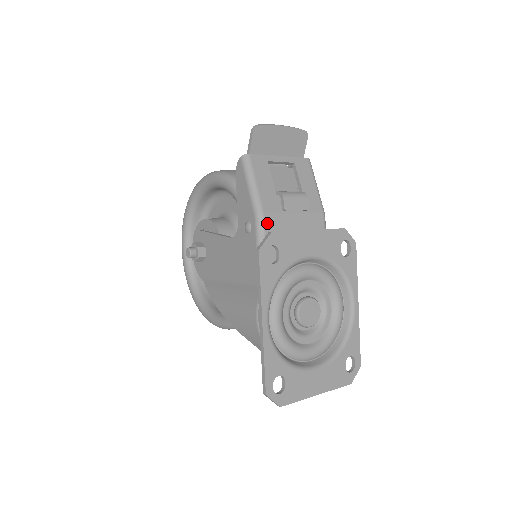
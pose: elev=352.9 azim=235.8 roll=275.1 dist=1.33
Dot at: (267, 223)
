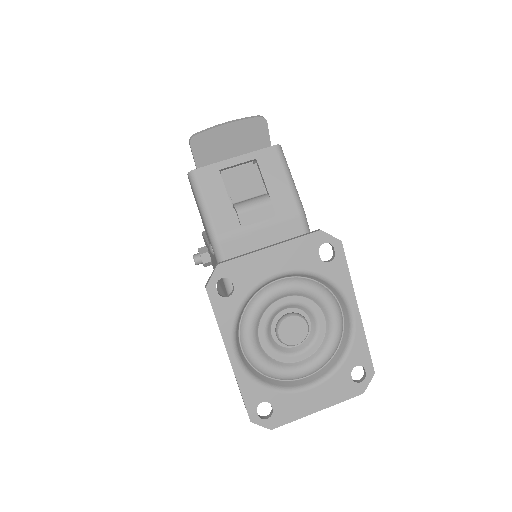
Dot at: (224, 246)
